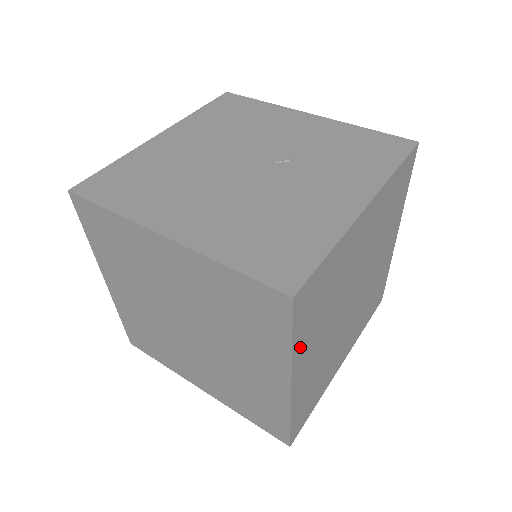
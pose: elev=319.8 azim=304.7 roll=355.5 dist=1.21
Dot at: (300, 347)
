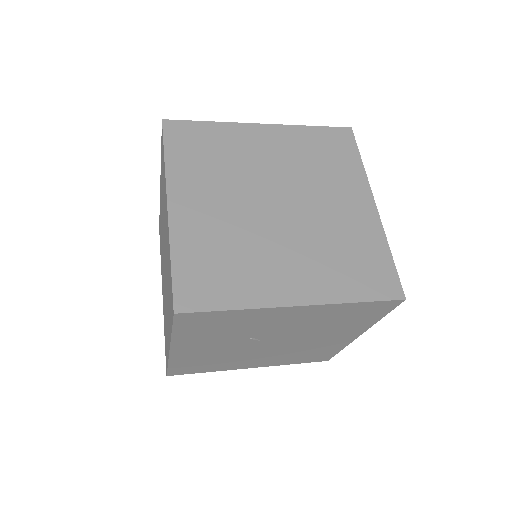
Dot at: occluded
